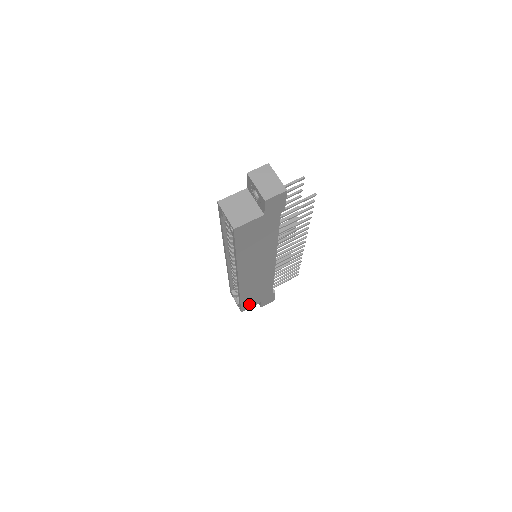
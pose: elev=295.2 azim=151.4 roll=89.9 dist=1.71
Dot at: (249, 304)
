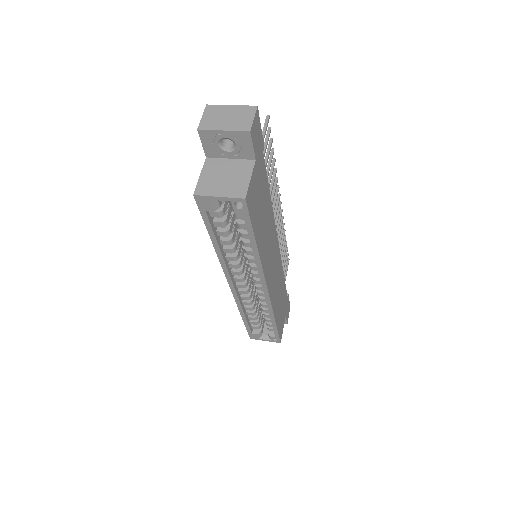
Dot at: (281, 326)
